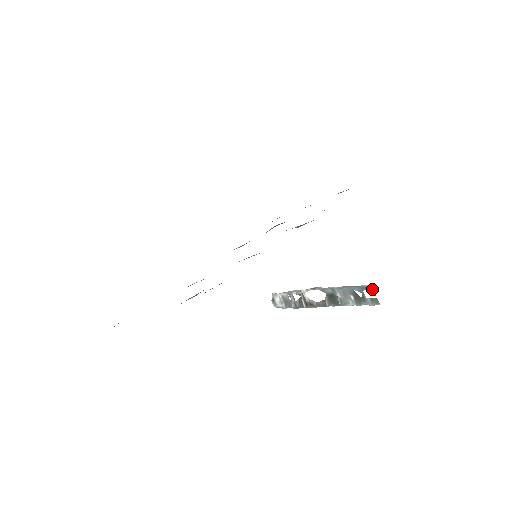
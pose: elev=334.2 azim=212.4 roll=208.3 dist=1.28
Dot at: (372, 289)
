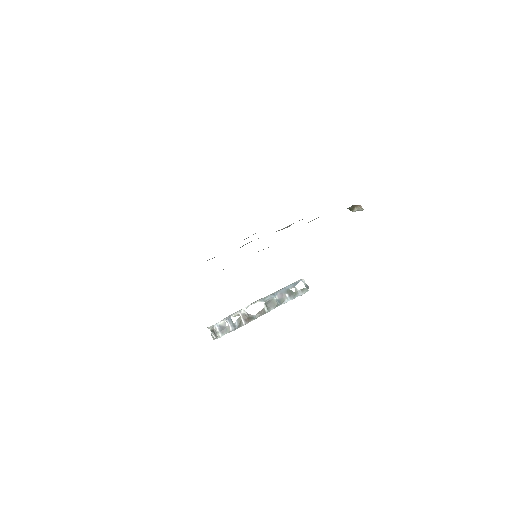
Dot at: (303, 281)
